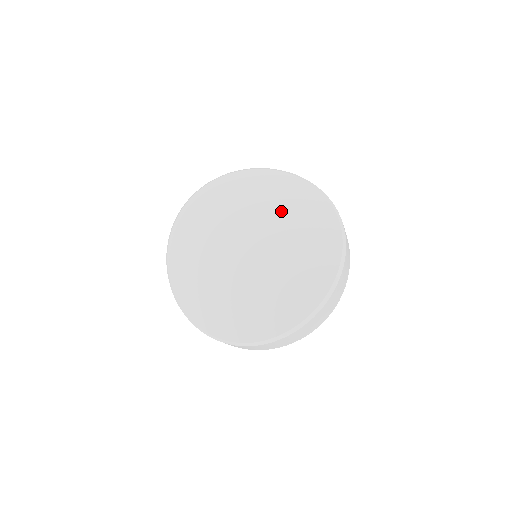
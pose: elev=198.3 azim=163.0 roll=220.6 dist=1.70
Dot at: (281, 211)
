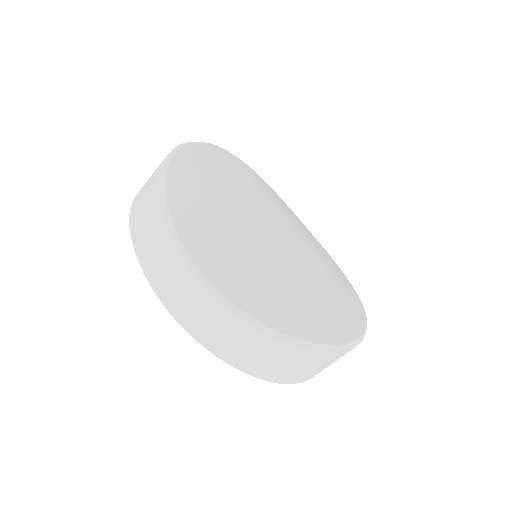
Dot at: (301, 230)
